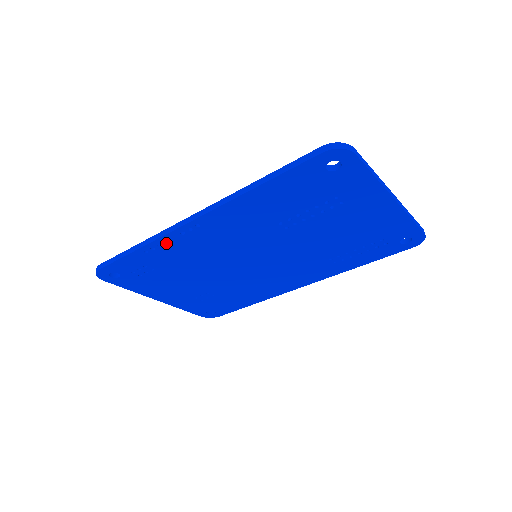
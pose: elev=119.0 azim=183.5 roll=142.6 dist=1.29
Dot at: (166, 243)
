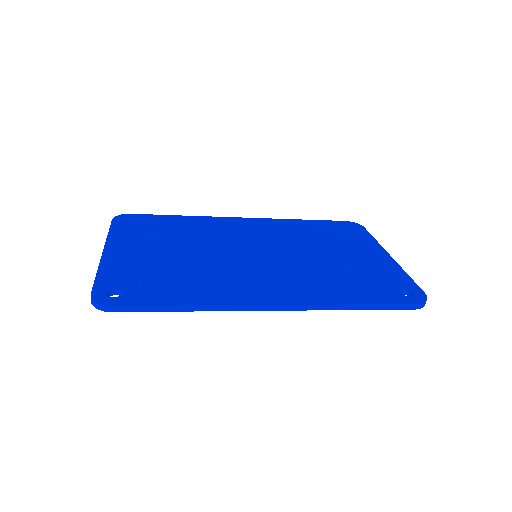
Dot at: occluded
